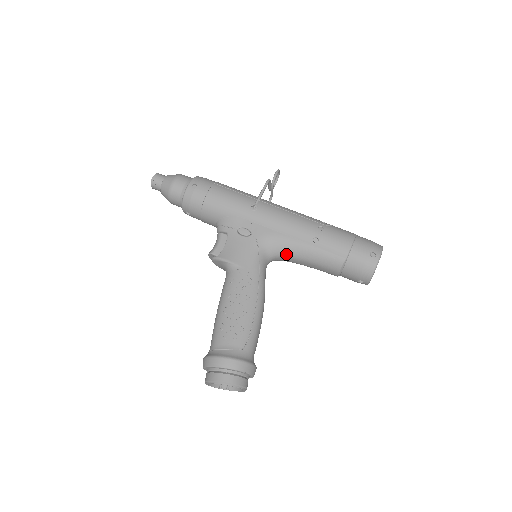
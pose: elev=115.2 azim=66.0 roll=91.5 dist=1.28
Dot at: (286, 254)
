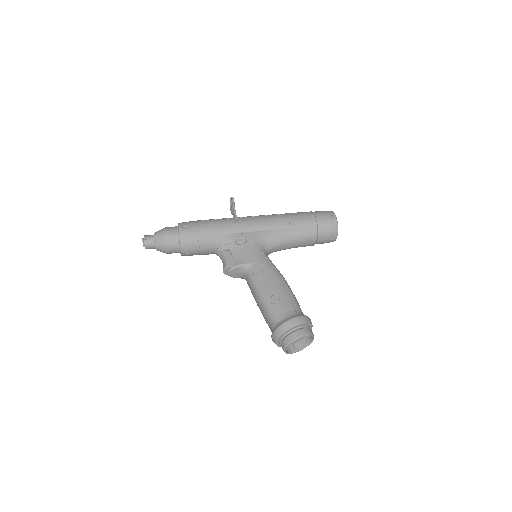
Dot at: (277, 243)
